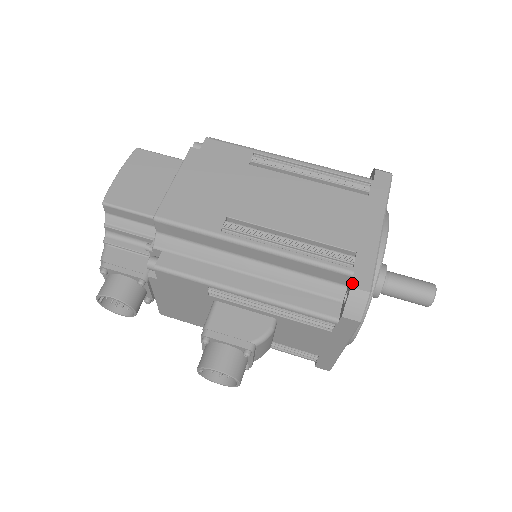
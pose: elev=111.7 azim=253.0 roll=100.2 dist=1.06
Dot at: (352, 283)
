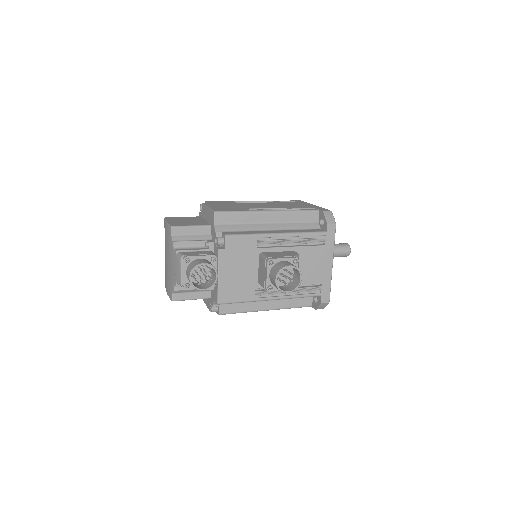
Dot at: (322, 210)
